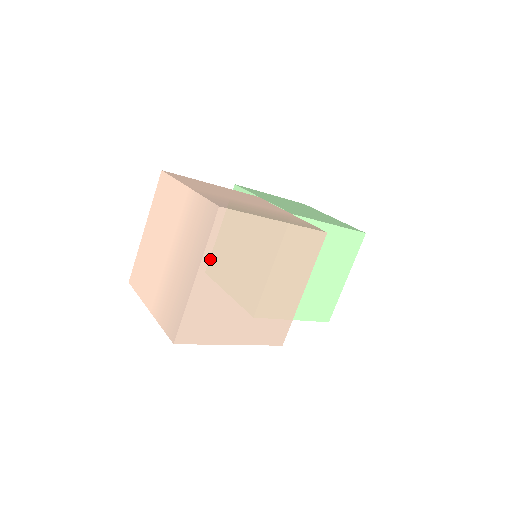
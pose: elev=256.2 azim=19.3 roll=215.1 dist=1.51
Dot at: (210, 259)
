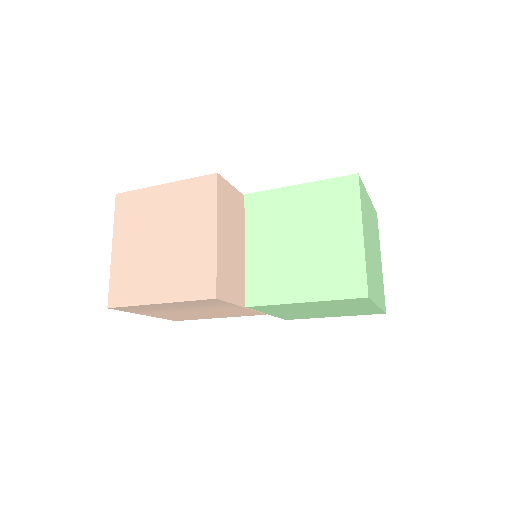
Dot at: (119, 232)
